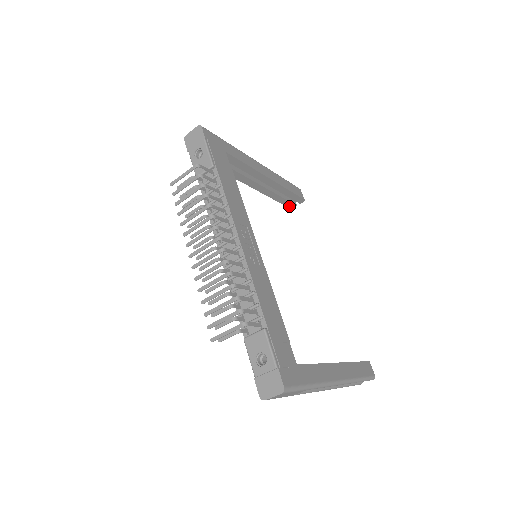
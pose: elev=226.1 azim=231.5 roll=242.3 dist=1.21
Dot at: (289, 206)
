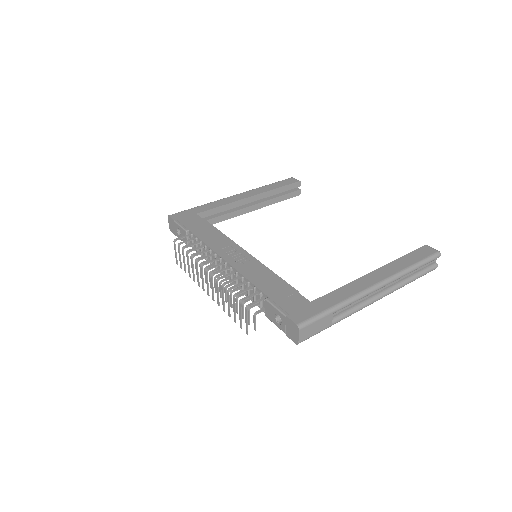
Dot at: (295, 195)
